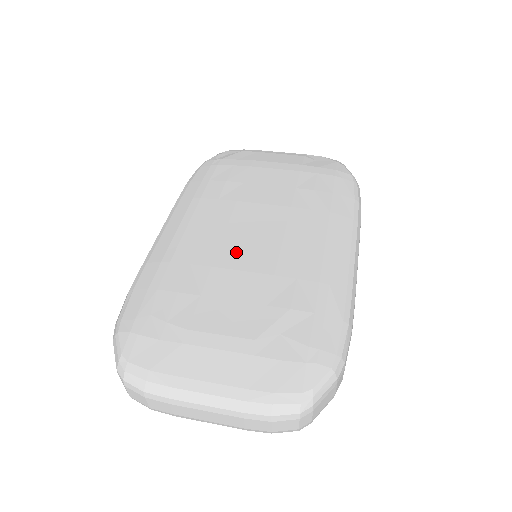
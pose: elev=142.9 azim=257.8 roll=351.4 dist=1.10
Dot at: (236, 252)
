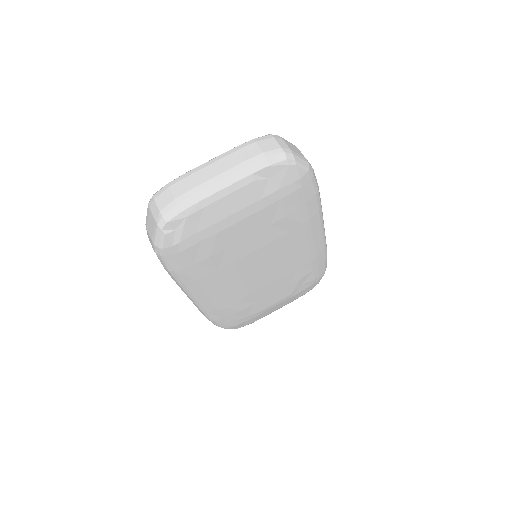
Dot at: (258, 282)
